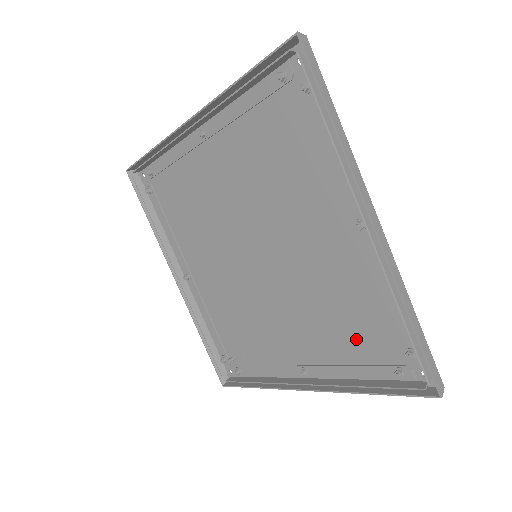
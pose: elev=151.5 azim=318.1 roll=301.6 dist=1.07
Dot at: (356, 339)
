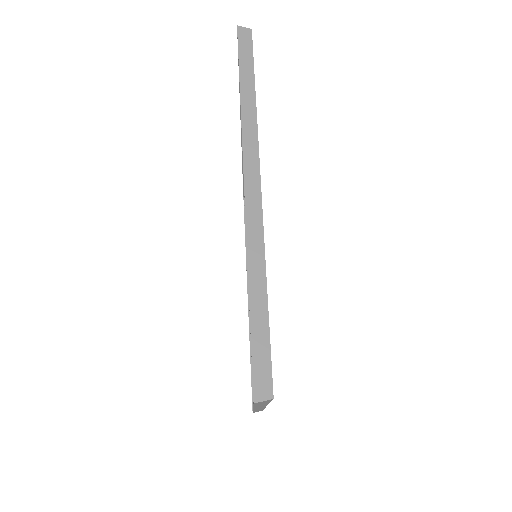
Dot at: occluded
